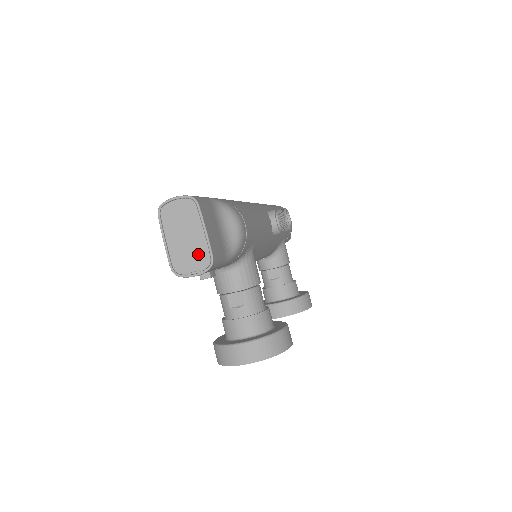
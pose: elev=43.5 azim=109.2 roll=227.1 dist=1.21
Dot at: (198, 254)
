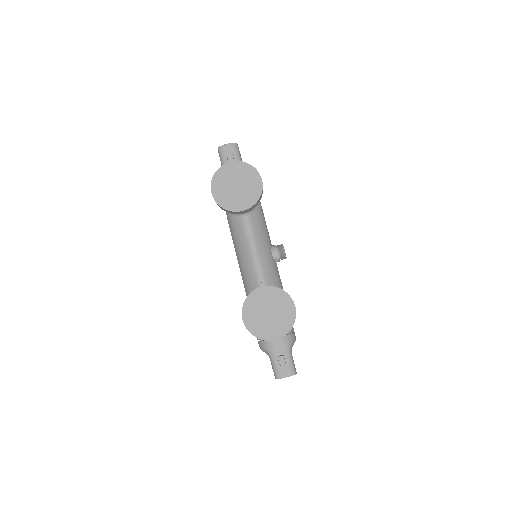
Dot at: occluded
